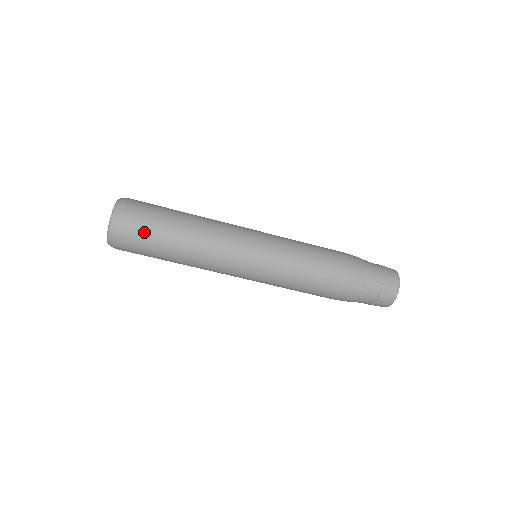
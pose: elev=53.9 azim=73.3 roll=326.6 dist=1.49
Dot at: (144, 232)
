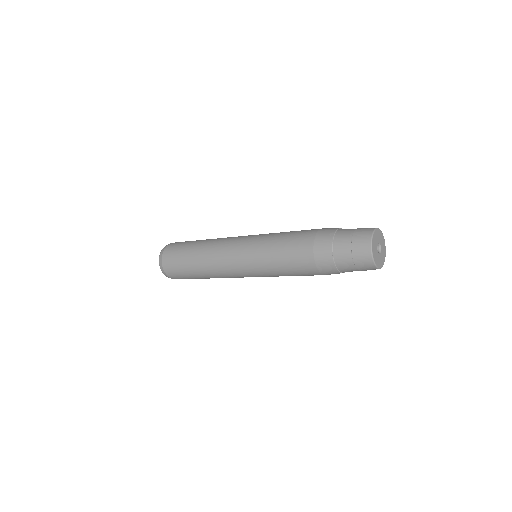
Dot at: occluded
